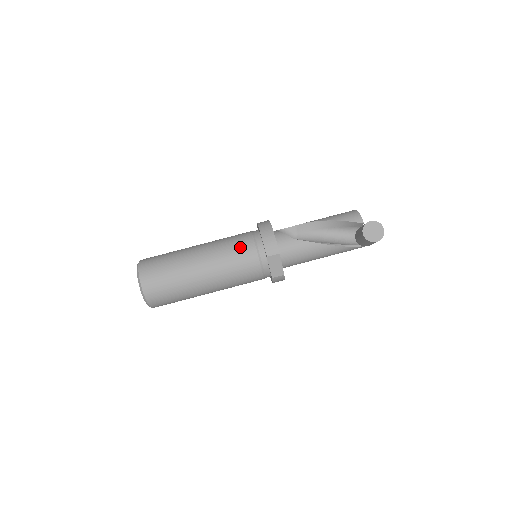
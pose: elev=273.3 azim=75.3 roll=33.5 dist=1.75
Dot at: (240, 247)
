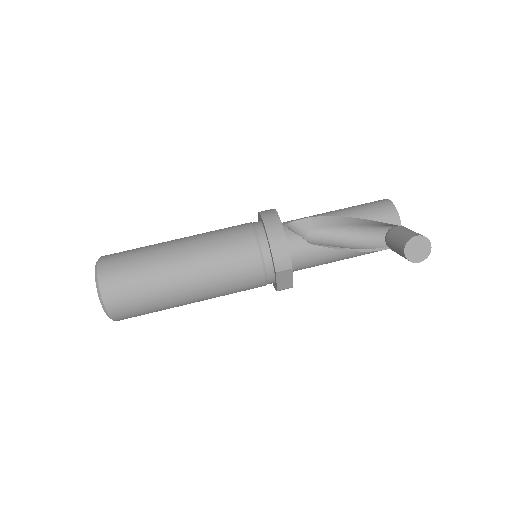
Dot at: (239, 255)
